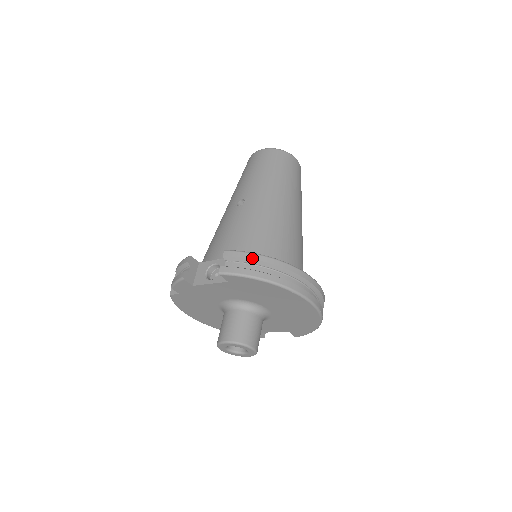
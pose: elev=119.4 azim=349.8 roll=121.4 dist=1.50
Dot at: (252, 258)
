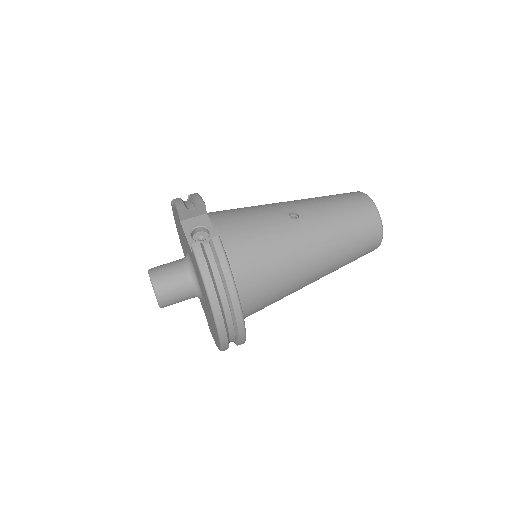
Dot at: (223, 267)
